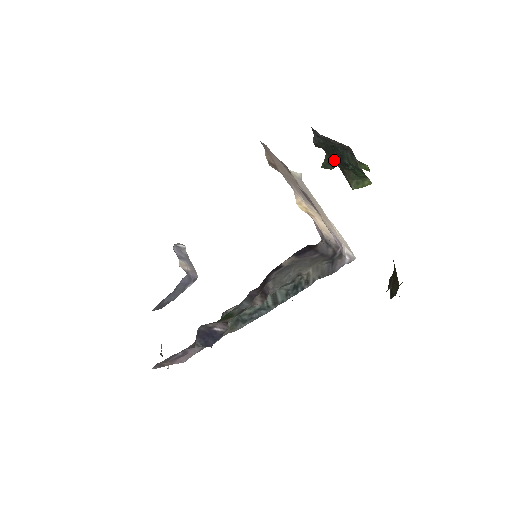
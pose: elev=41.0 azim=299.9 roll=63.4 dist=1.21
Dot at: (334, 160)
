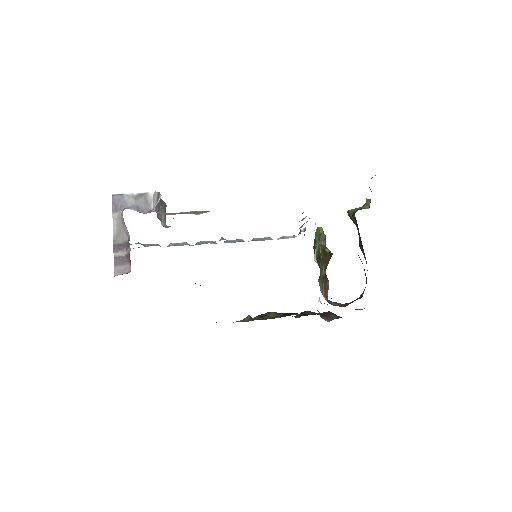
Dot at: occluded
